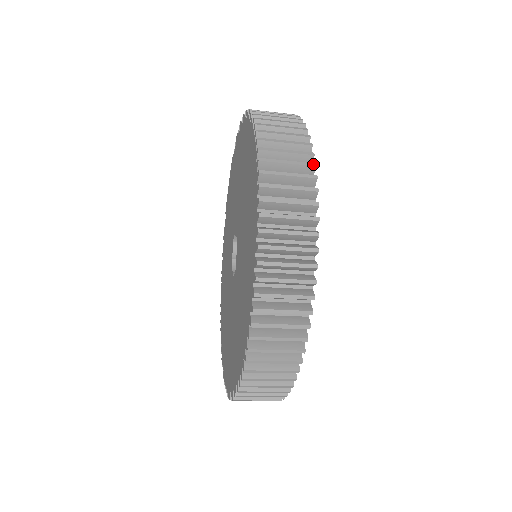
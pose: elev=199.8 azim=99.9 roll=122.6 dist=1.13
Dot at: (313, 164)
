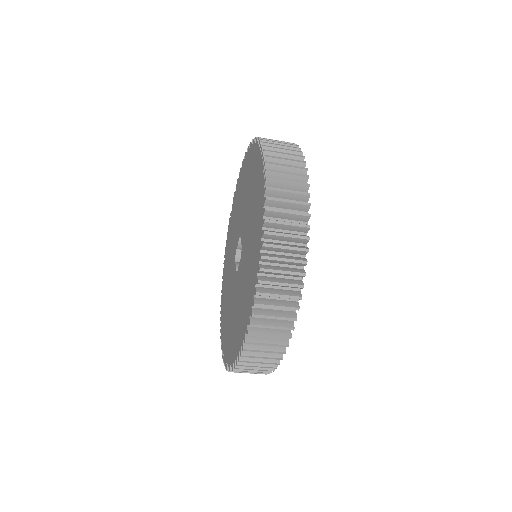
Dot at: (306, 250)
